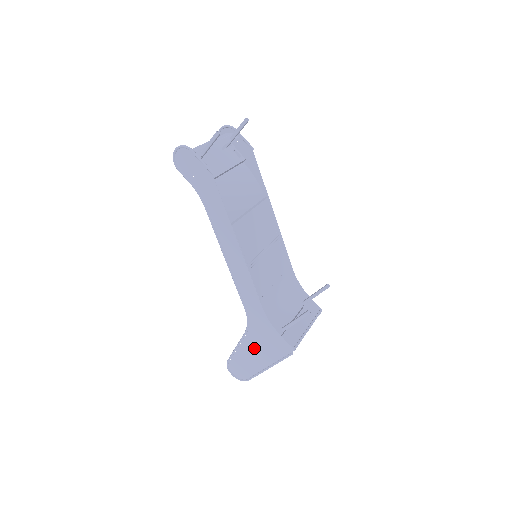
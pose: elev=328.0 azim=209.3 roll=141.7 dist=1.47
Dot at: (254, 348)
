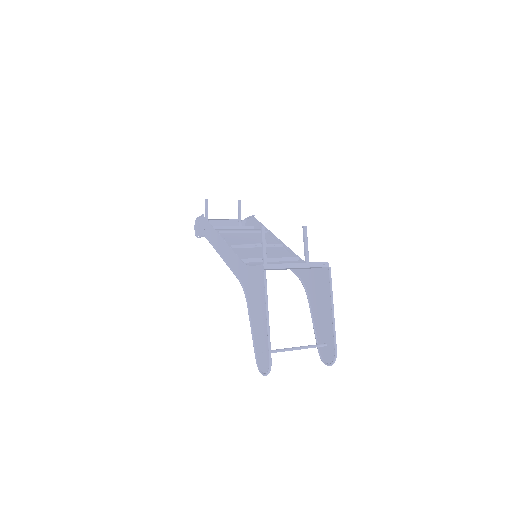
Dot at: (255, 310)
